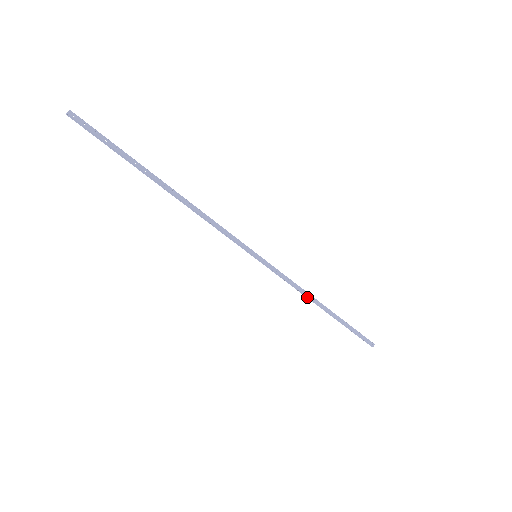
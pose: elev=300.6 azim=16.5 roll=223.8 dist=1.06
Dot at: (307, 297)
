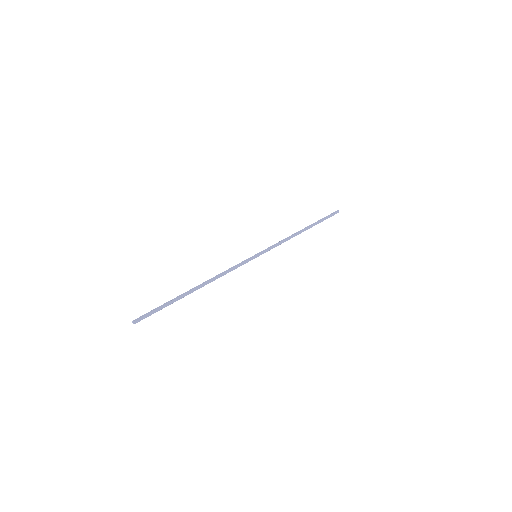
Dot at: (292, 237)
